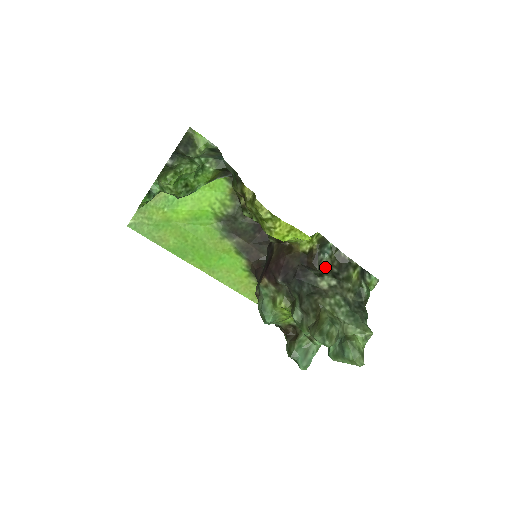
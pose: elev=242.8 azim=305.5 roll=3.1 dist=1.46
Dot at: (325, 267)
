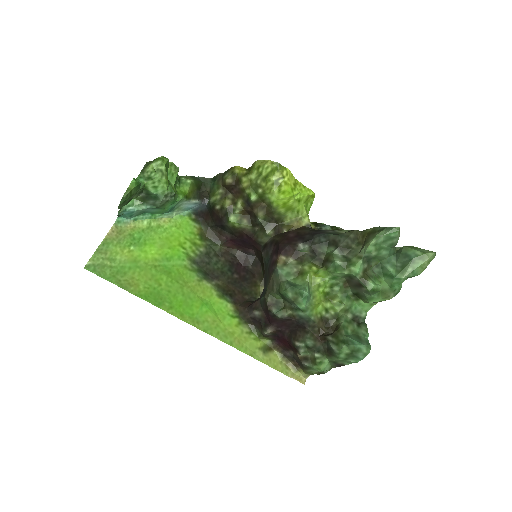
Dot at: occluded
